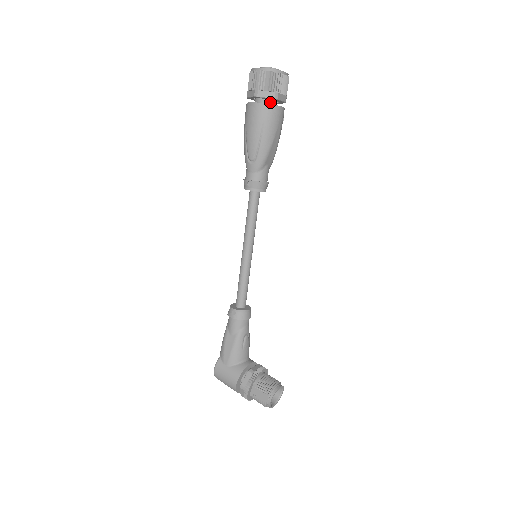
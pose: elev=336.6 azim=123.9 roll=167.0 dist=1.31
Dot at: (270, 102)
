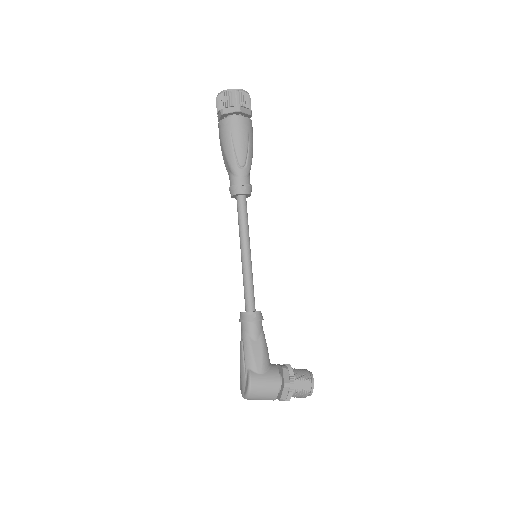
Dot at: occluded
